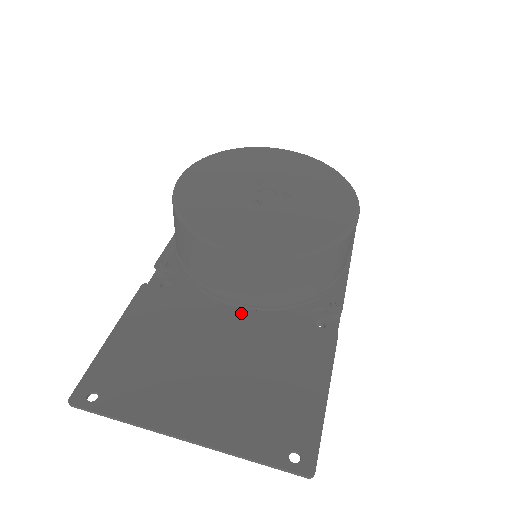
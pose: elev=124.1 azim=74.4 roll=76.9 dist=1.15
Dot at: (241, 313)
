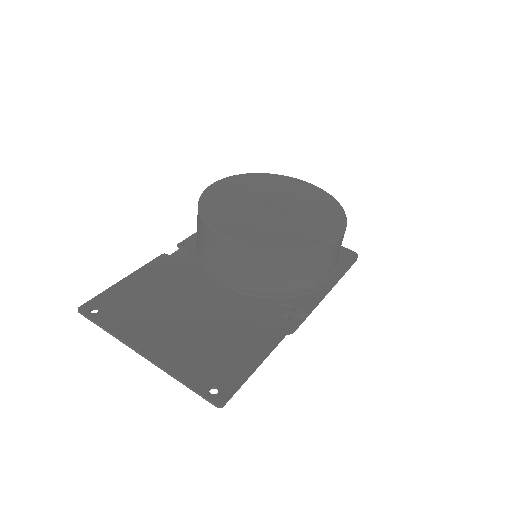
Dot at: (225, 291)
